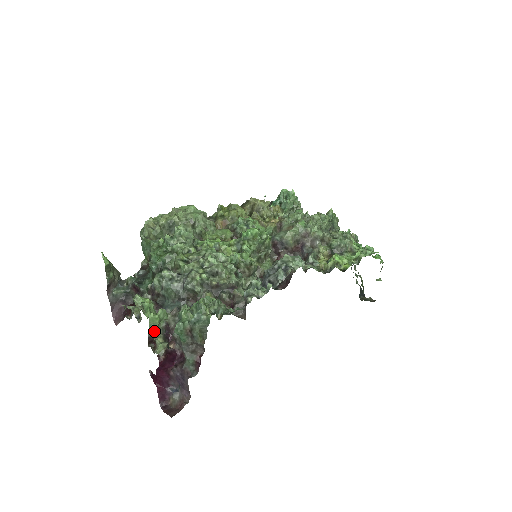
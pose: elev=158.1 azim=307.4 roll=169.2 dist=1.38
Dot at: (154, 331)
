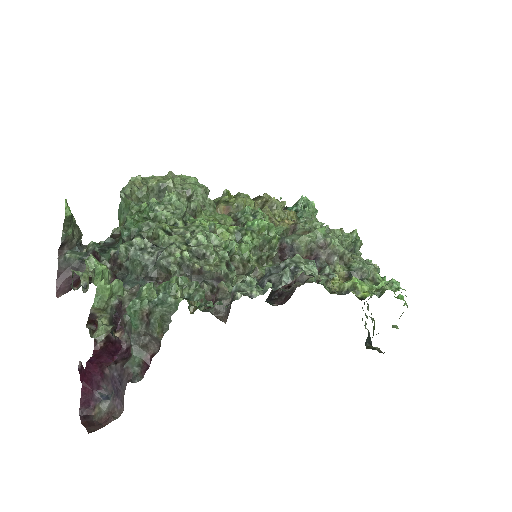
Dot at: (99, 306)
